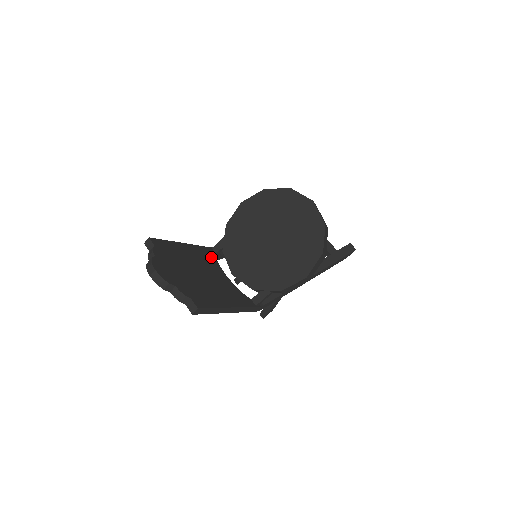
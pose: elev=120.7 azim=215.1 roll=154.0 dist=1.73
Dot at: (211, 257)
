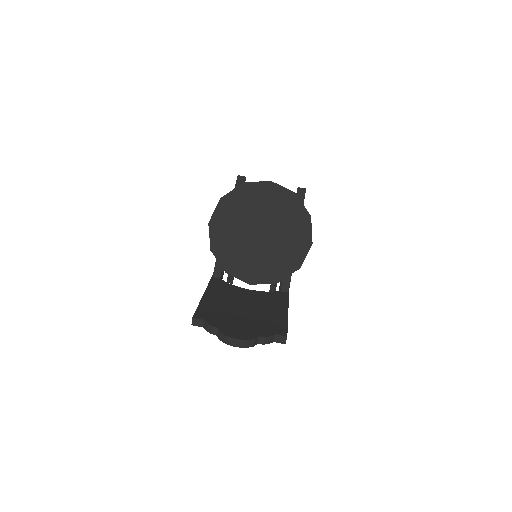
Dot at: (224, 285)
